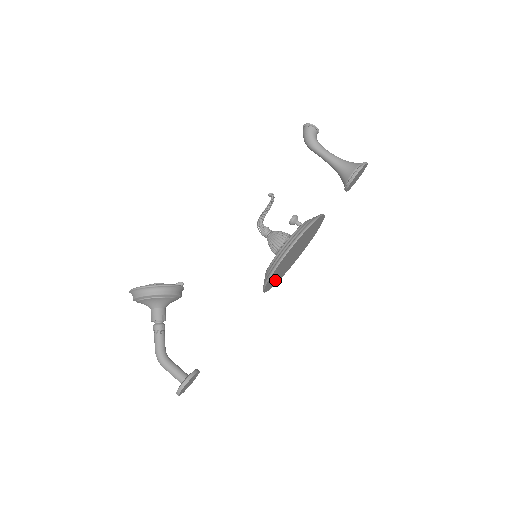
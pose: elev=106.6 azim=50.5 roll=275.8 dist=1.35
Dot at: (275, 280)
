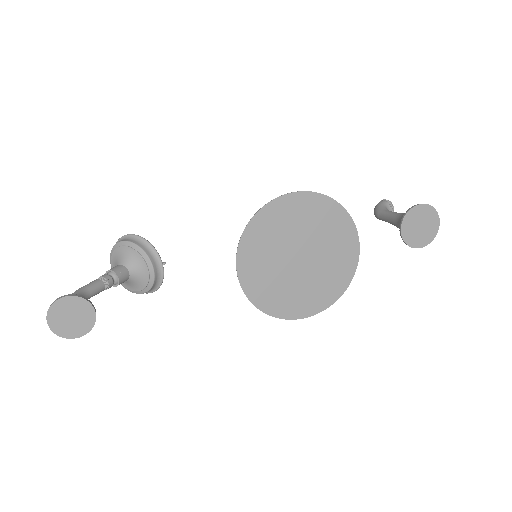
Dot at: (264, 287)
